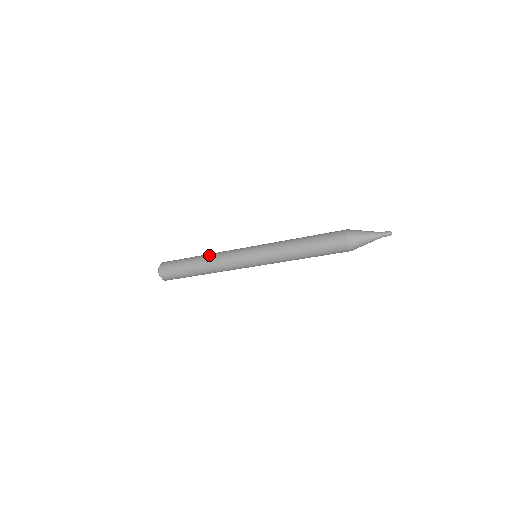
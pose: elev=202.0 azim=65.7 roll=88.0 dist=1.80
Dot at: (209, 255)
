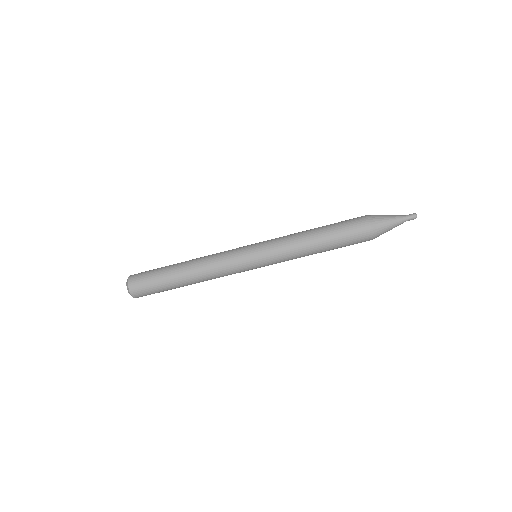
Dot at: (196, 259)
